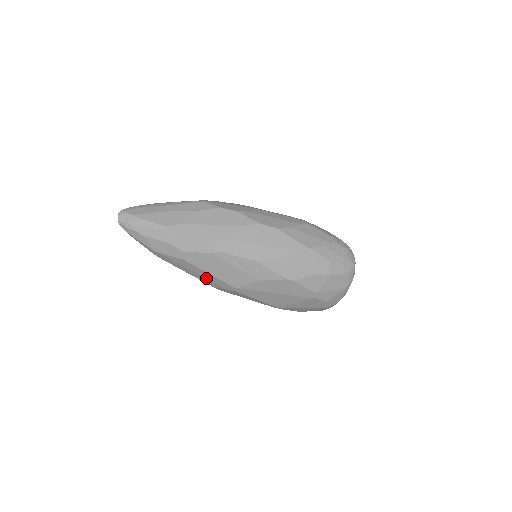
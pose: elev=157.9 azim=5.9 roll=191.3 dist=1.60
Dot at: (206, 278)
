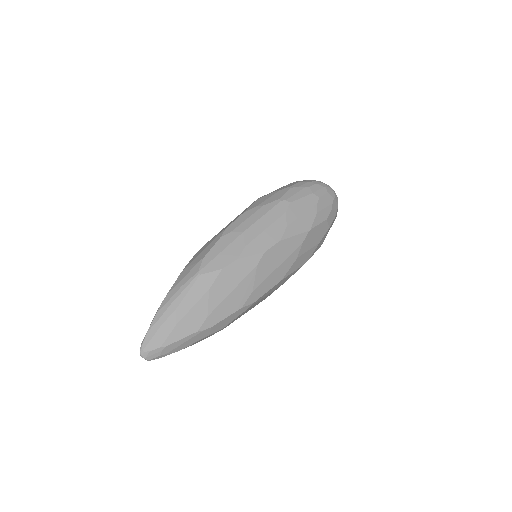
Dot at: occluded
